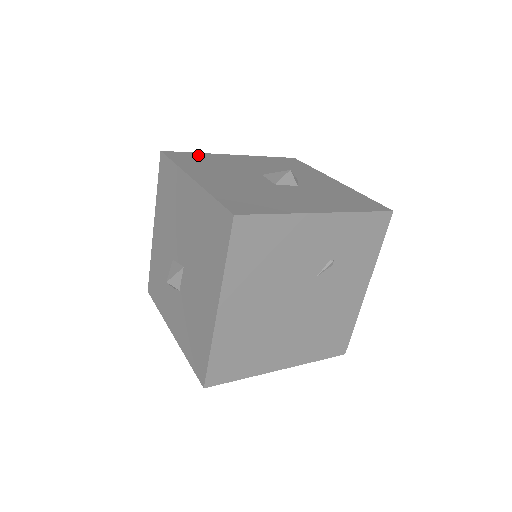
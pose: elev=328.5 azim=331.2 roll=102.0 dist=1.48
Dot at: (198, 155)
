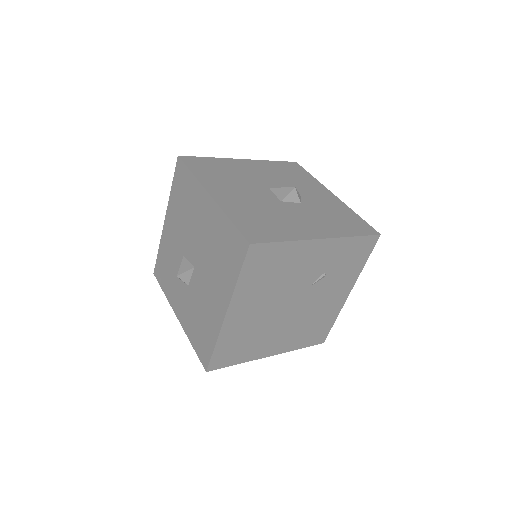
Dot at: (211, 161)
